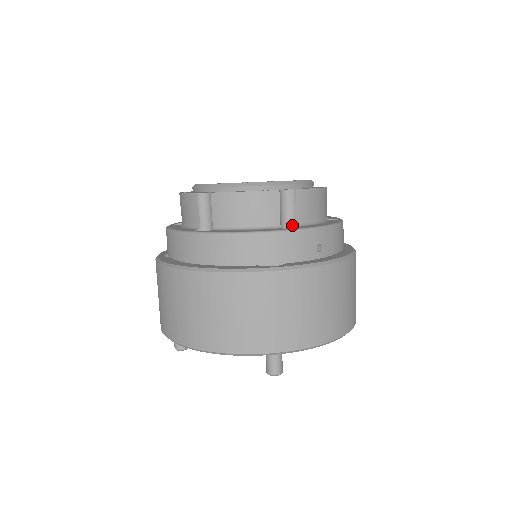
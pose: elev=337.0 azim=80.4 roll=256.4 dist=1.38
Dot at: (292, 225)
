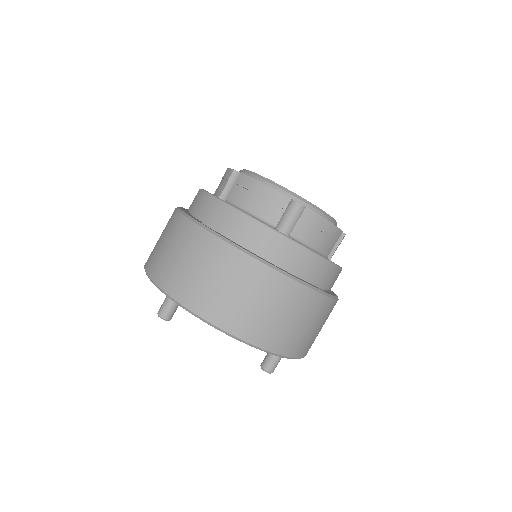
Dot at: (328, 258)
